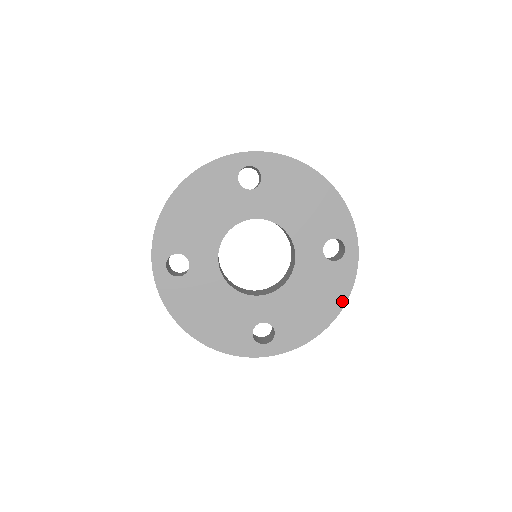
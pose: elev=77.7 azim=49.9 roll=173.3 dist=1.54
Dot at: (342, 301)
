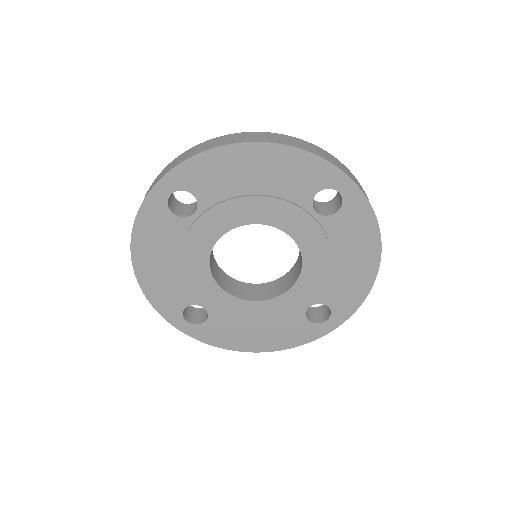
Dot at: (375, 241)
